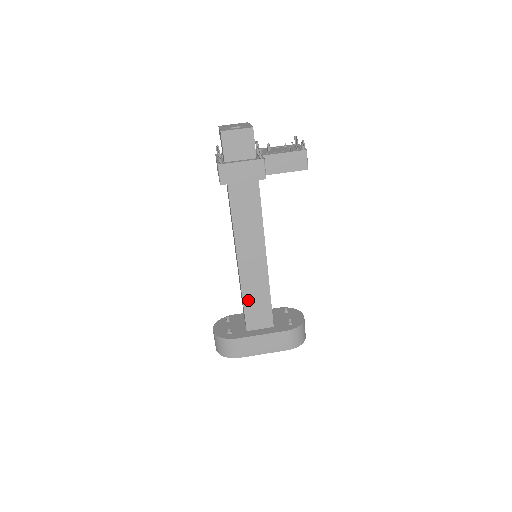
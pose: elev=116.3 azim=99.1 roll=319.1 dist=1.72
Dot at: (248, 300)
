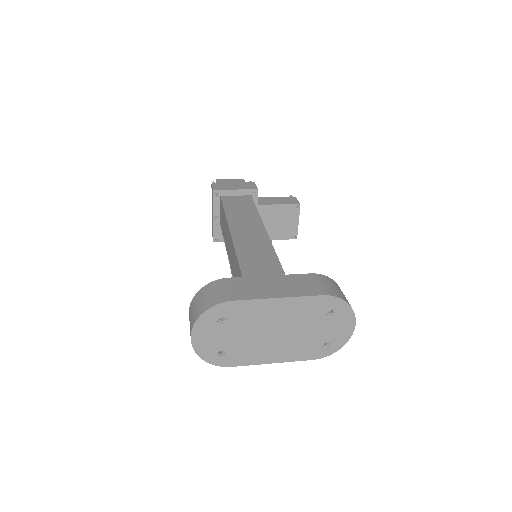
Dot at: (246, 262)
